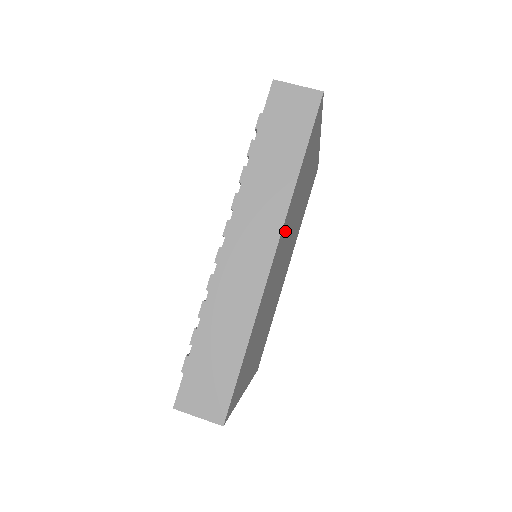
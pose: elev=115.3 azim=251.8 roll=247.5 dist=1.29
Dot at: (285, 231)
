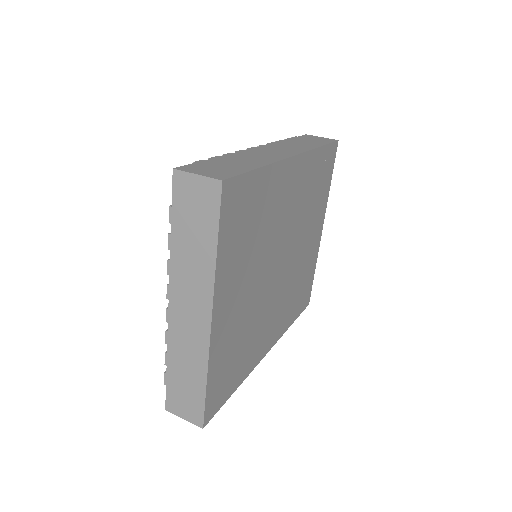
Dot at: (301, 183)
